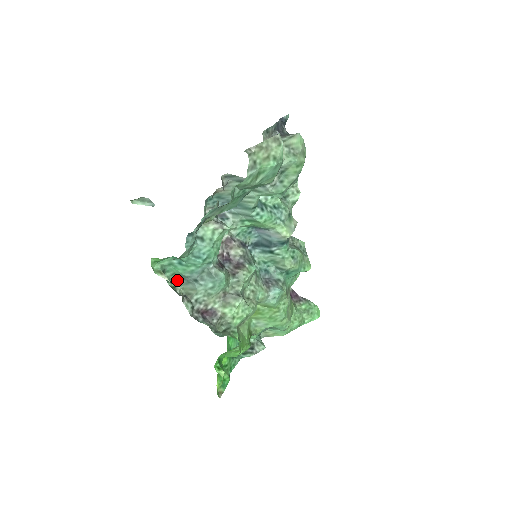
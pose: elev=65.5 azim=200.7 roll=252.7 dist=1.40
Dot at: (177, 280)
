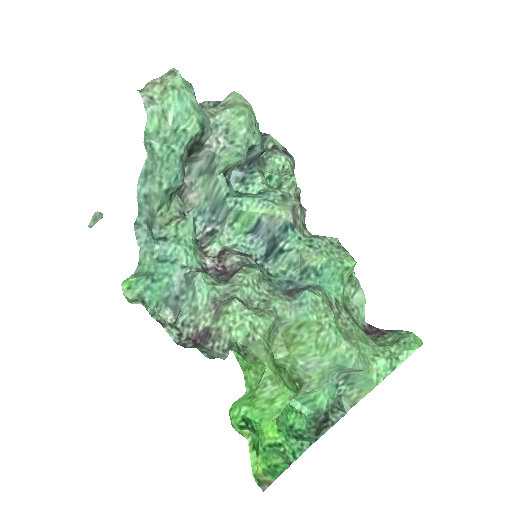
Dot at: (164, 312)
